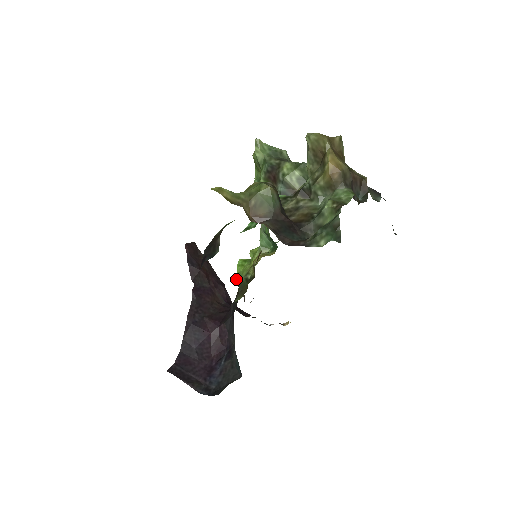
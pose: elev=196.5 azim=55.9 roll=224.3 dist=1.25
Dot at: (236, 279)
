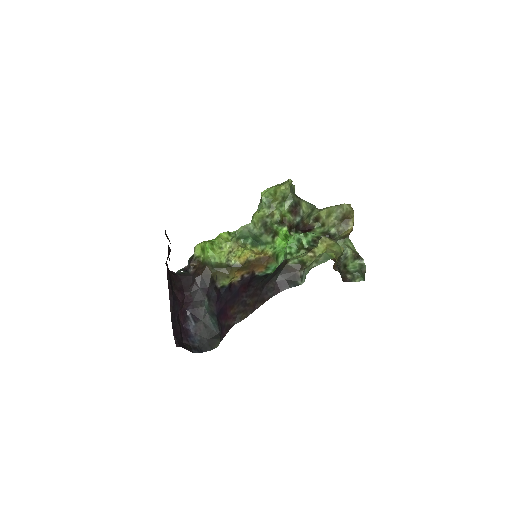
Dot at: (213, 262)
